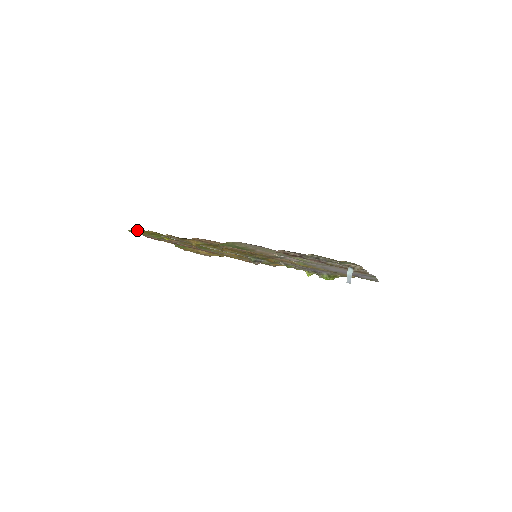
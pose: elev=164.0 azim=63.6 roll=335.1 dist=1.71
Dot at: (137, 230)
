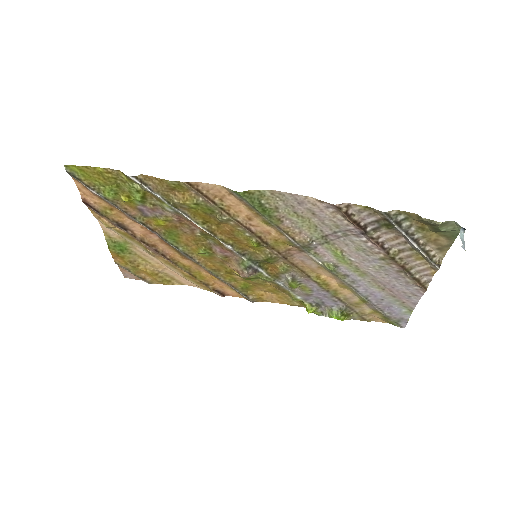
Dot at: (83, 168)
